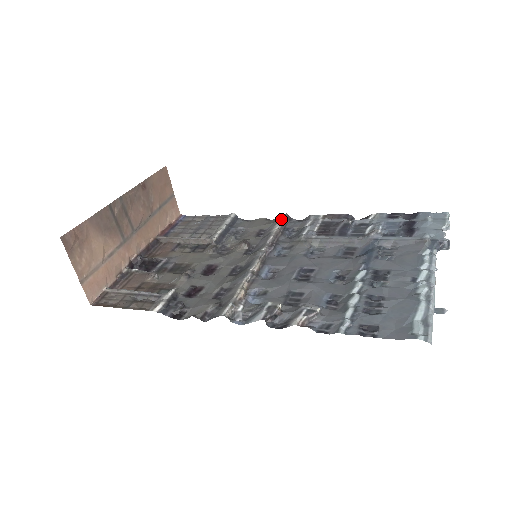
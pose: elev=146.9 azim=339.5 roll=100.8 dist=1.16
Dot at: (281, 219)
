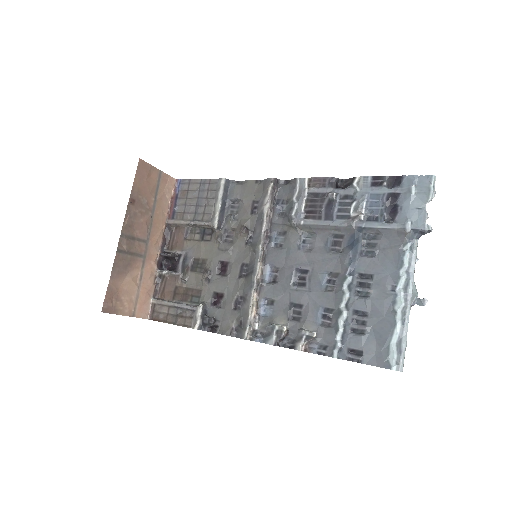
Dot at: (269, 189)
